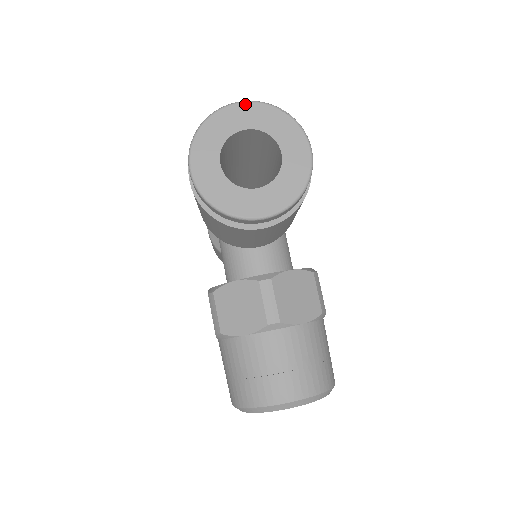
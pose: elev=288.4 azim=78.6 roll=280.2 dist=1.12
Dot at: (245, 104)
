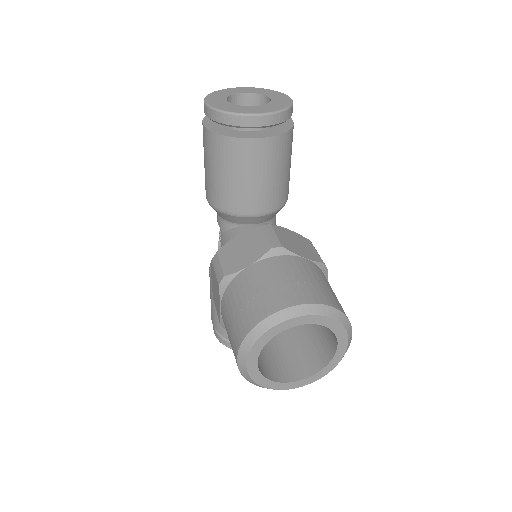
Dot at: (243, 88)
